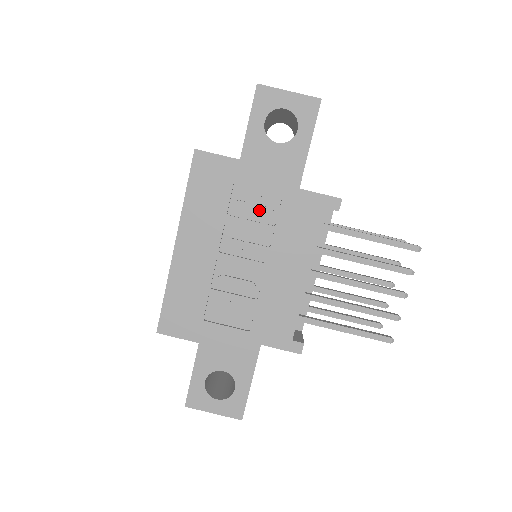
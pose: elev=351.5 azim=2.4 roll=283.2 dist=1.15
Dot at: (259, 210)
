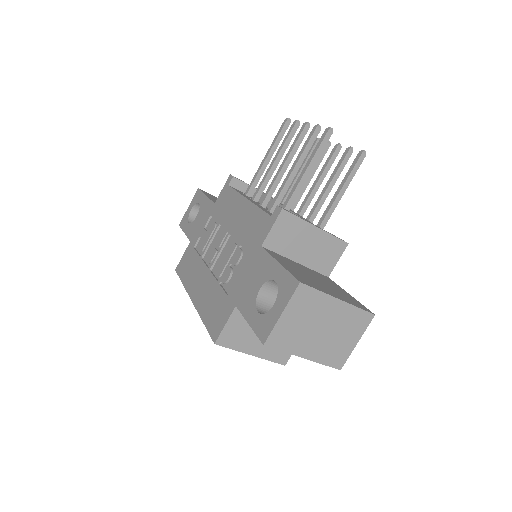
Dot at: (209, 233)
